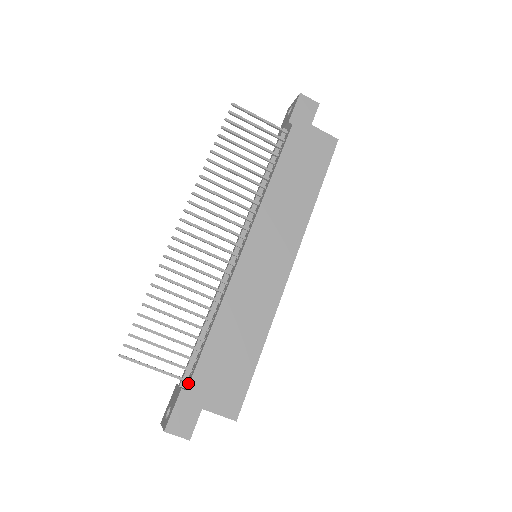
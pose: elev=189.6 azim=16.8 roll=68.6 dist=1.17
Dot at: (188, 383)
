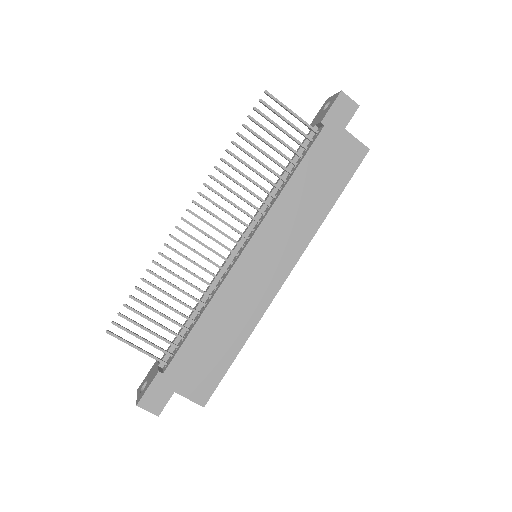
Dot at: (166, 367)
